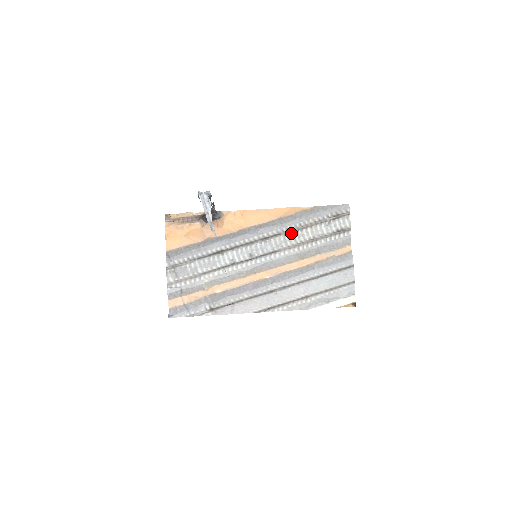
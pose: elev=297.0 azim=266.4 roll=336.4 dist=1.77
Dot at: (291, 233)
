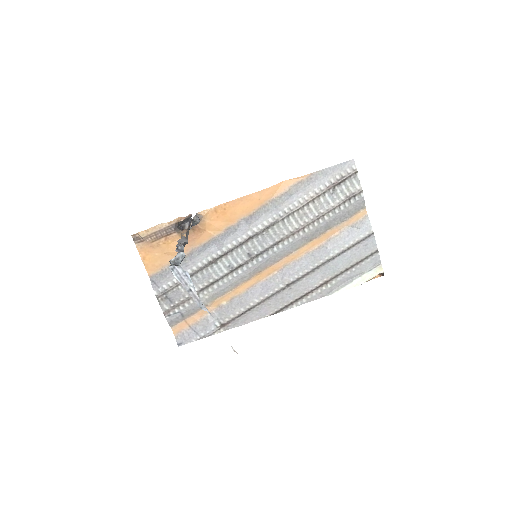
Dot at: (290, 216)
